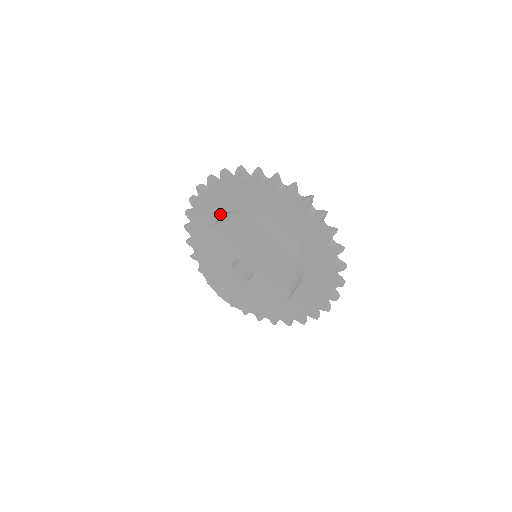
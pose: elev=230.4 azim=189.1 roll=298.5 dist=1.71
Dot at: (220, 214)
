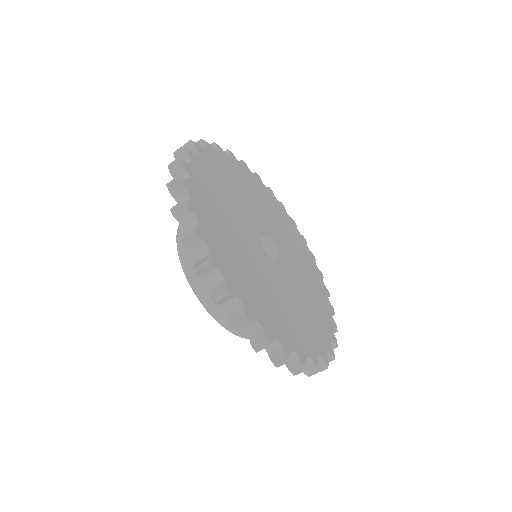
Dot at: occluded
